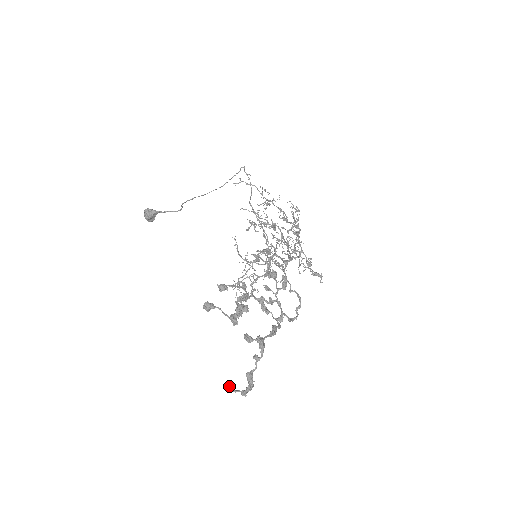
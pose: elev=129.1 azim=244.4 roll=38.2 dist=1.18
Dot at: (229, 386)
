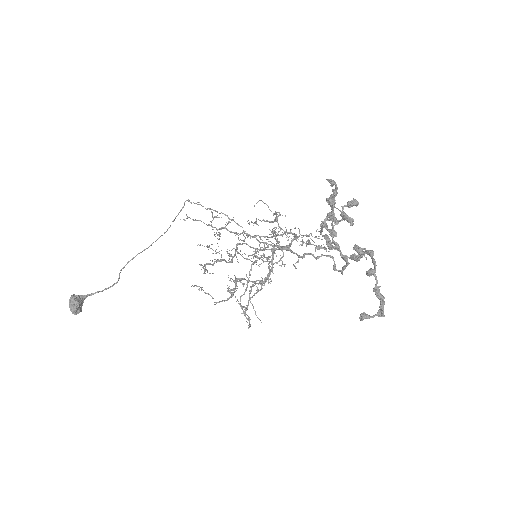
Dot at: (365, 313)
